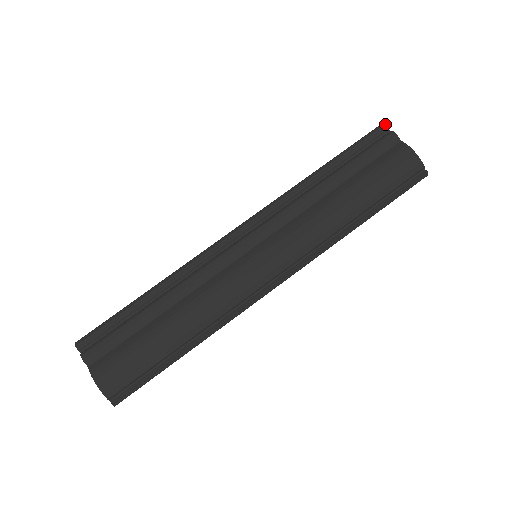
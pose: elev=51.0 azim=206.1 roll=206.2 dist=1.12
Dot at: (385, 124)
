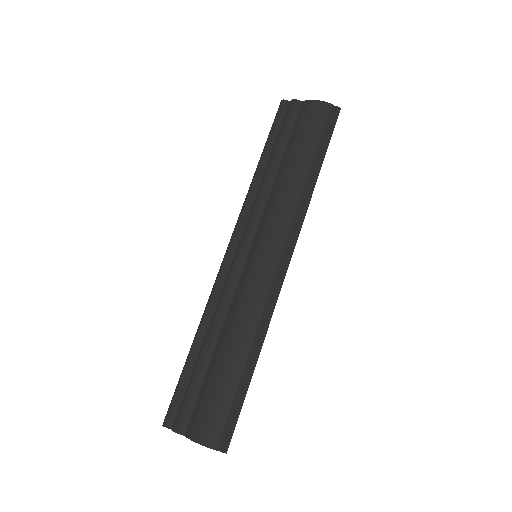
Dot at: (283, 100)
